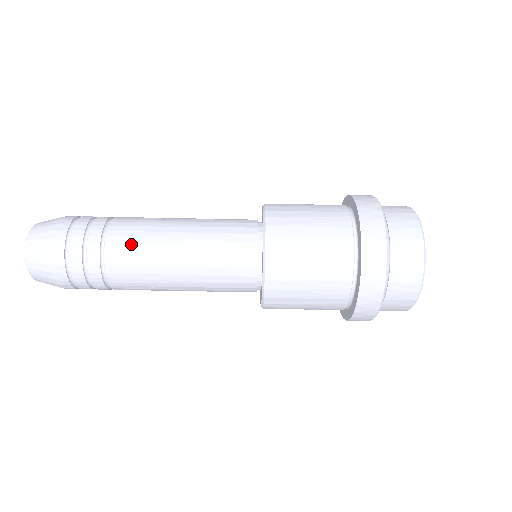
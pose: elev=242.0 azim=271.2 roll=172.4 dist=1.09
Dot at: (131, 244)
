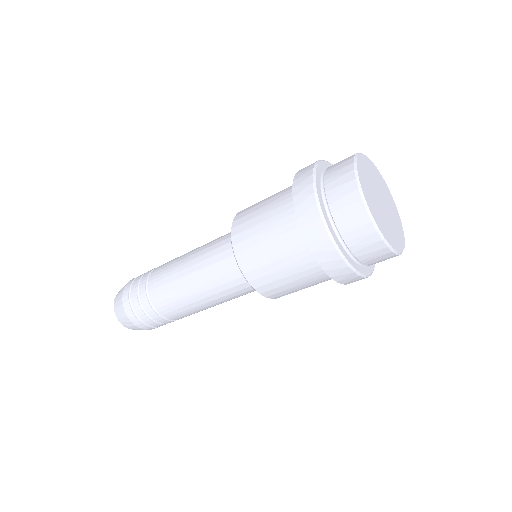
Dot at: (173, 308)
